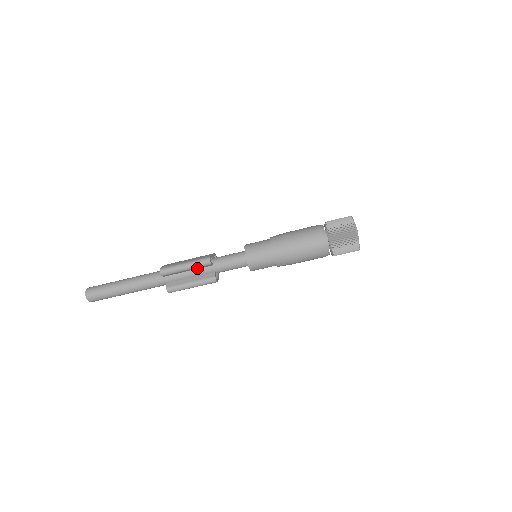
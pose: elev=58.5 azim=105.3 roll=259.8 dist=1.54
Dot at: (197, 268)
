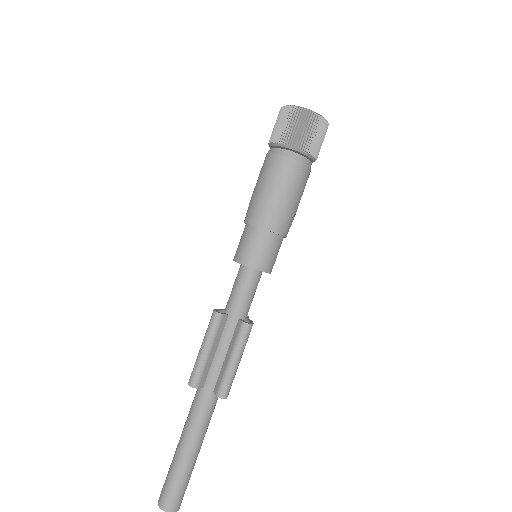
Dot at: (218, 337)
